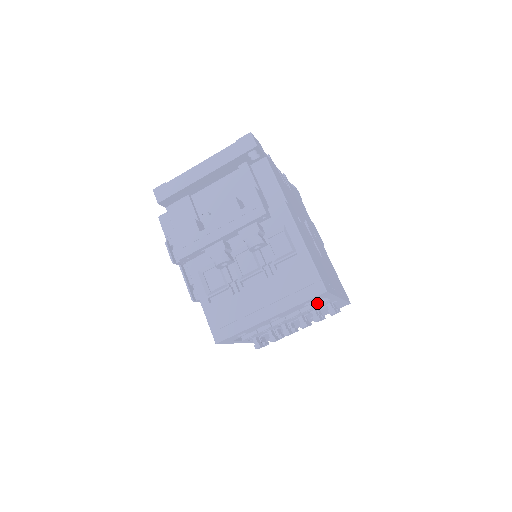
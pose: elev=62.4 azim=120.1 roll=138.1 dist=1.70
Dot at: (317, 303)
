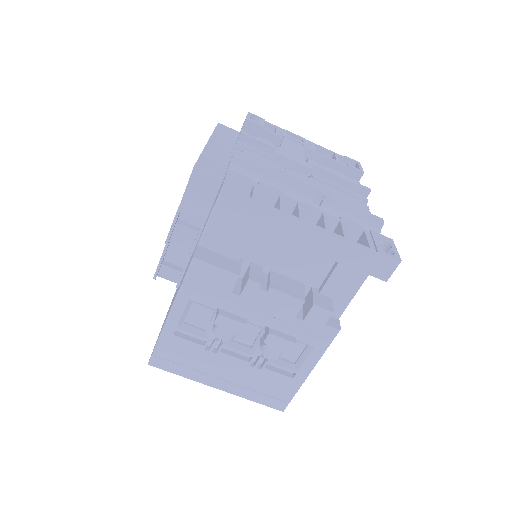
Dot at: occluded
